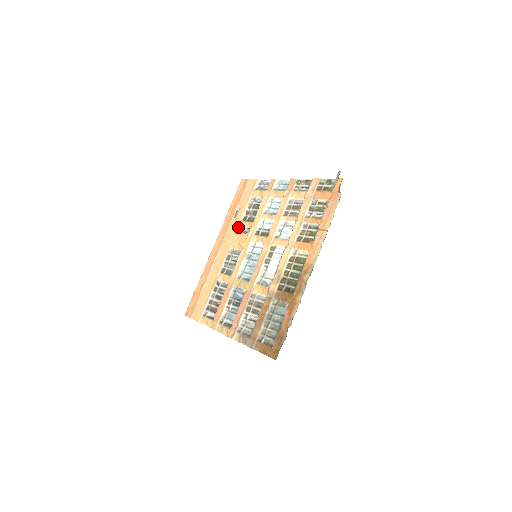
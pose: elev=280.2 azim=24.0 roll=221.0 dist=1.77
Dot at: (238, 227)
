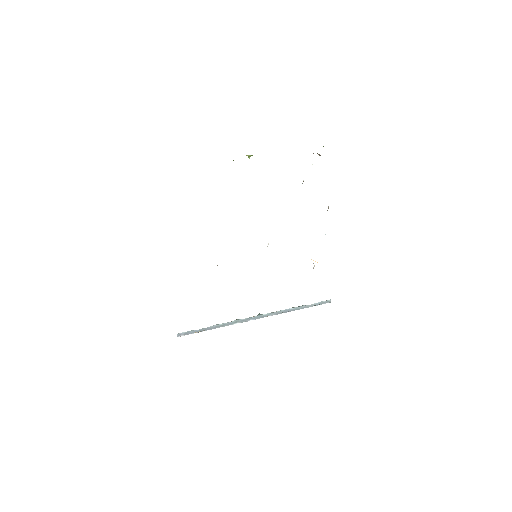
Dot at: occluded
